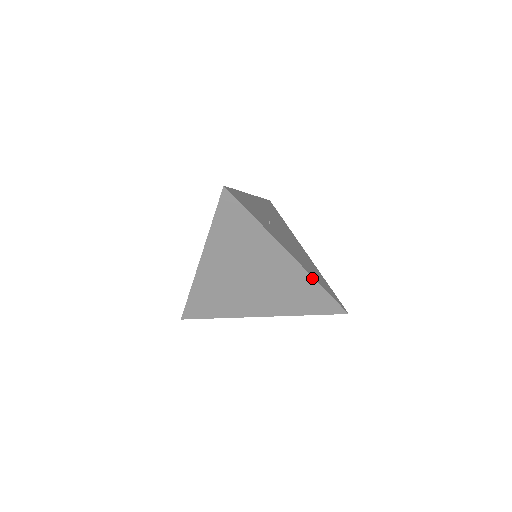
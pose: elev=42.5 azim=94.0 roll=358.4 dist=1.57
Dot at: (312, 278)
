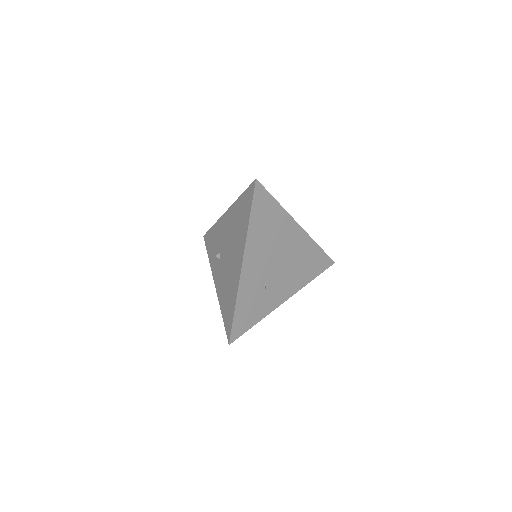
Dot at: (304, 286)
